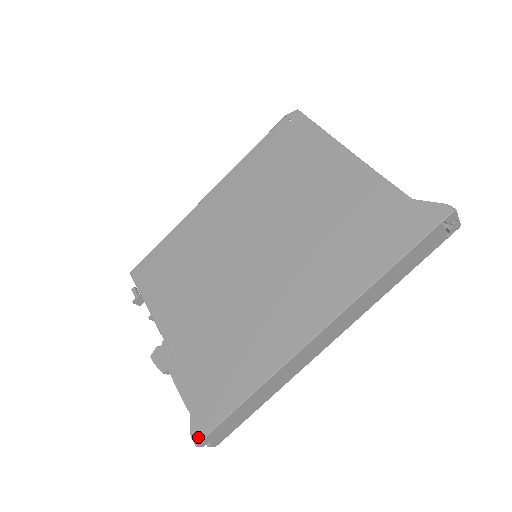
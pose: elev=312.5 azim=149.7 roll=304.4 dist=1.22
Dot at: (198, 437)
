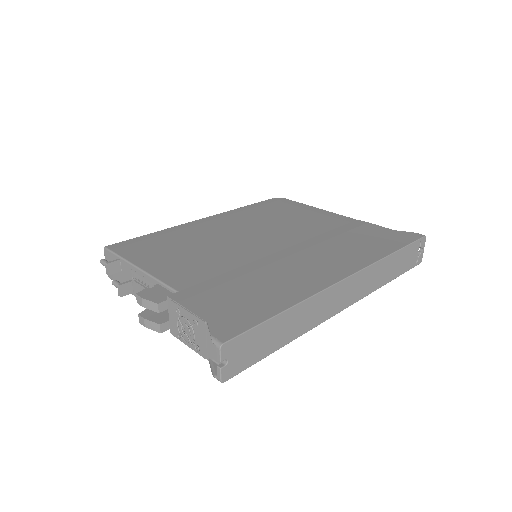
Dot at: (224, 338)
